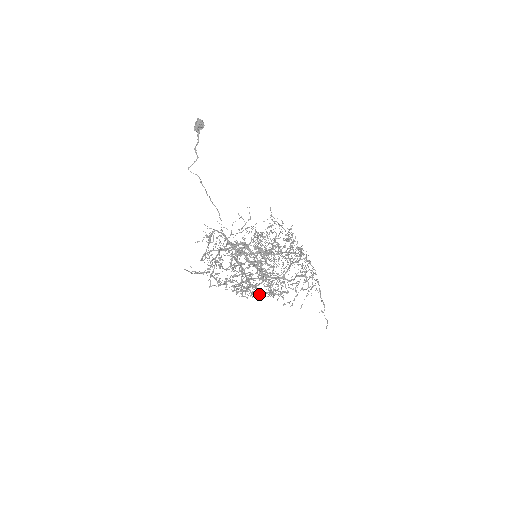
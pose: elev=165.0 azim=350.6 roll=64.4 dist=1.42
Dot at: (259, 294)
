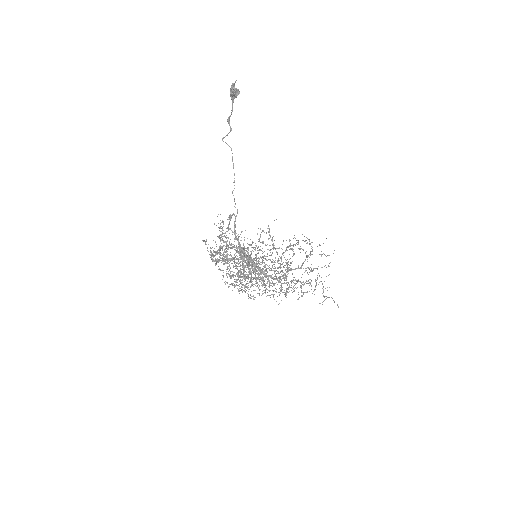
Dot at: occluded
